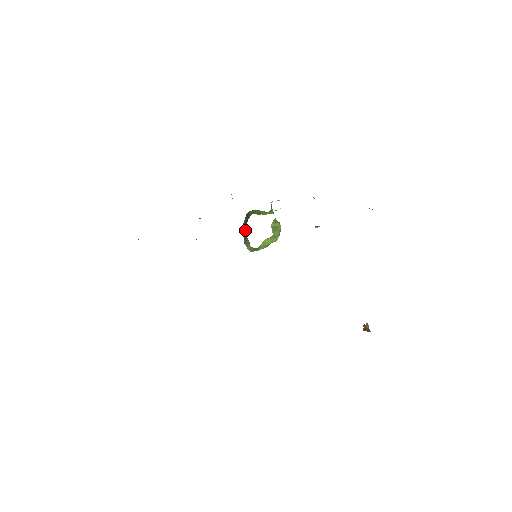
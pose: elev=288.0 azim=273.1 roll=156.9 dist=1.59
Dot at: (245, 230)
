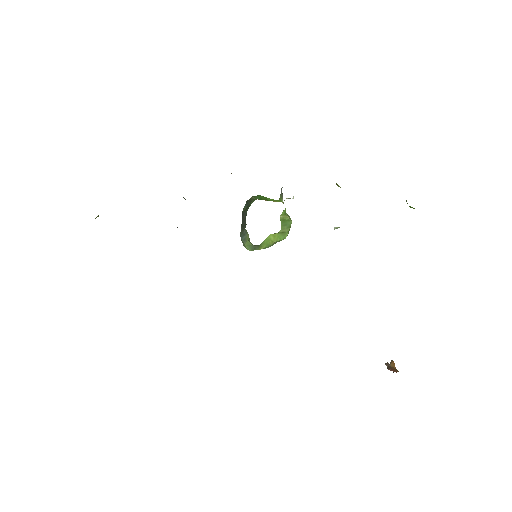
Dot at: (244, 221)
